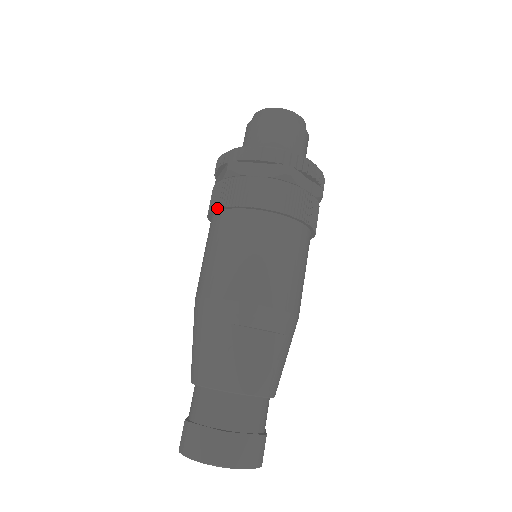
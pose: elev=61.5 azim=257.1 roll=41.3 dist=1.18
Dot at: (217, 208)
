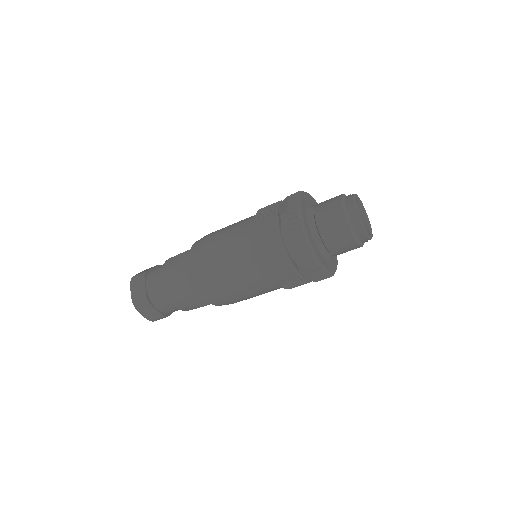
Dot at: (266, 267)
